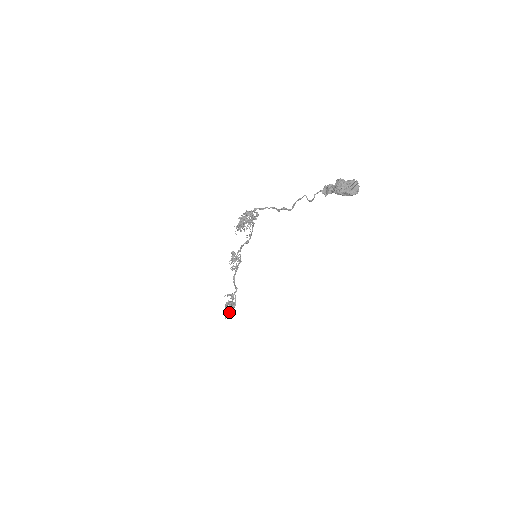
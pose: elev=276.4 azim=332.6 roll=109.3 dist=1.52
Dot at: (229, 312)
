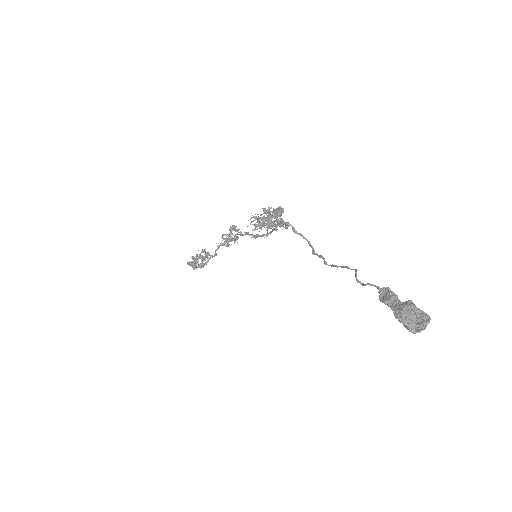
Dot at: occluded
